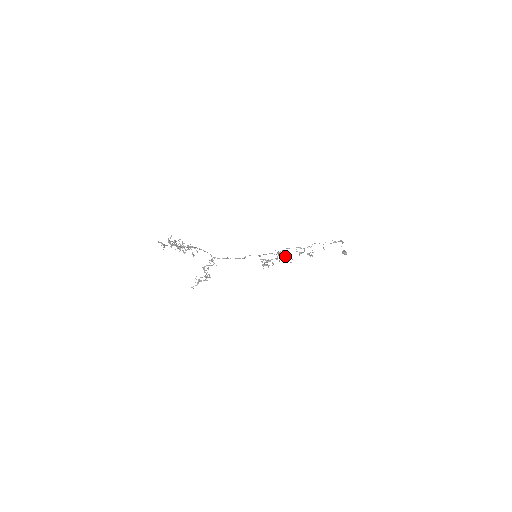
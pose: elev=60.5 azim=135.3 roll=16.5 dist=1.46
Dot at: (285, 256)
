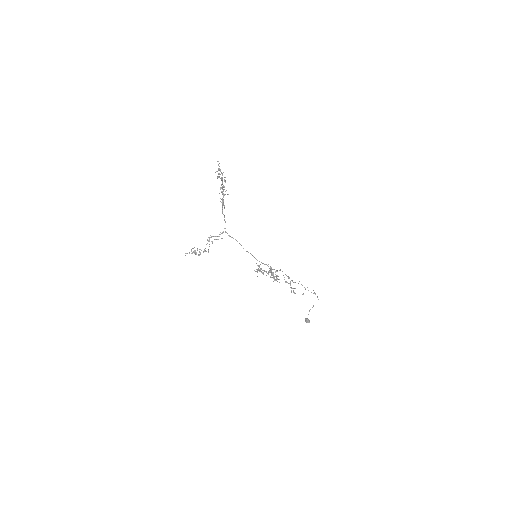
Dot at: (274, 276)
